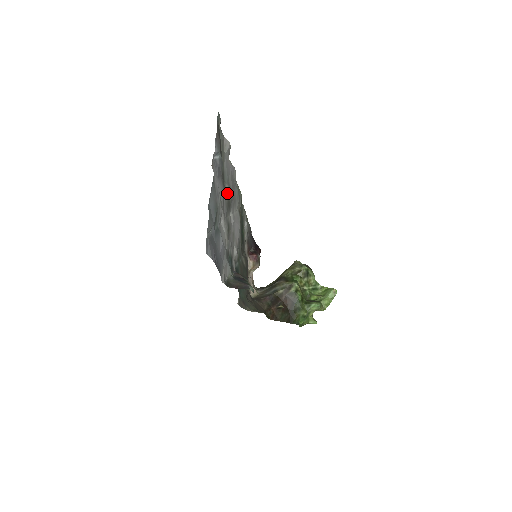
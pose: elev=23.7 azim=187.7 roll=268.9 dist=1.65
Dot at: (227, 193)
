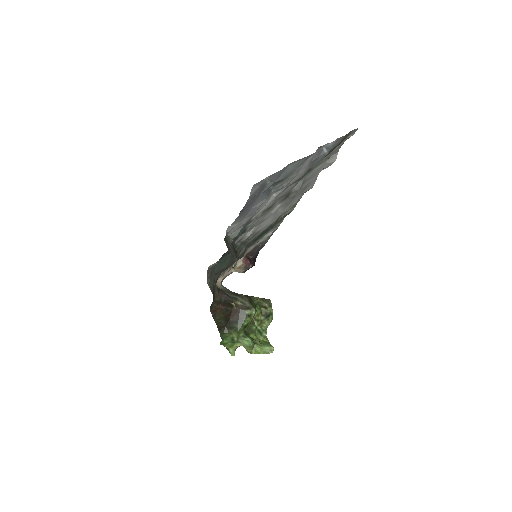
Dot at: (296, 186)
